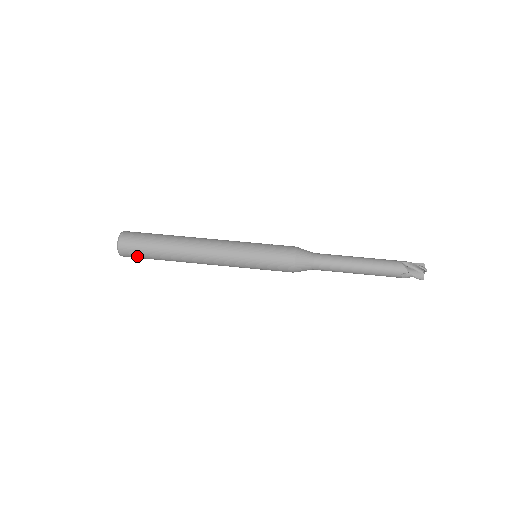
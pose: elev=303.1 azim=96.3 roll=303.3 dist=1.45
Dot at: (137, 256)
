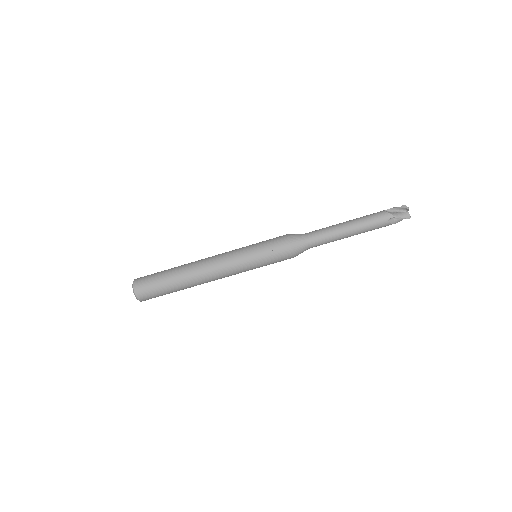
Dot at: occluded
